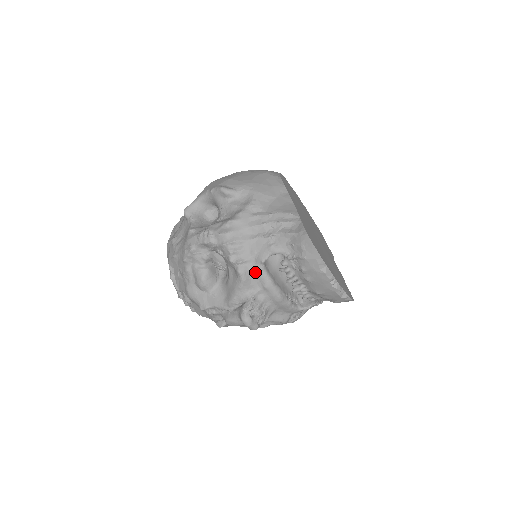
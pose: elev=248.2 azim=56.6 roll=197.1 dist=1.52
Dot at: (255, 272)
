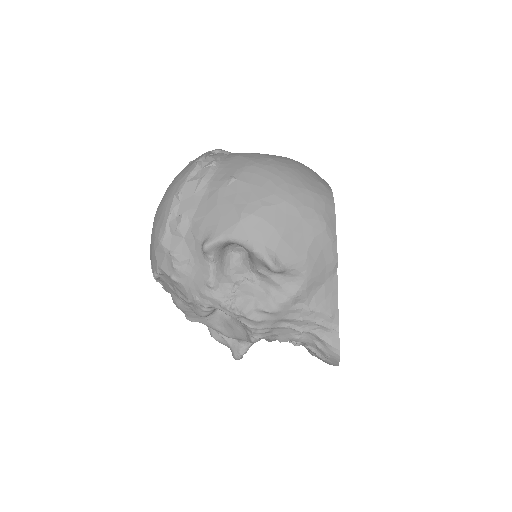
Dot at: (267, 338)
